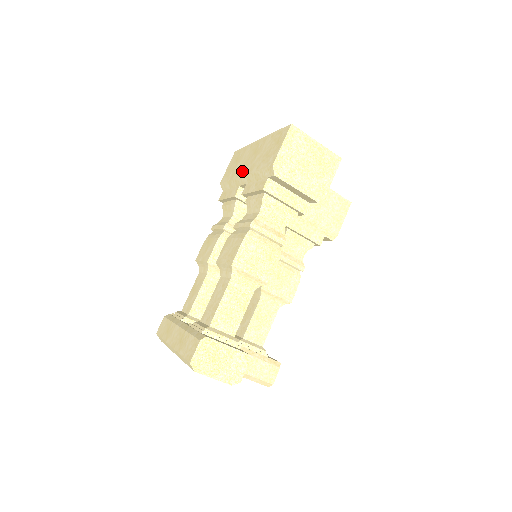
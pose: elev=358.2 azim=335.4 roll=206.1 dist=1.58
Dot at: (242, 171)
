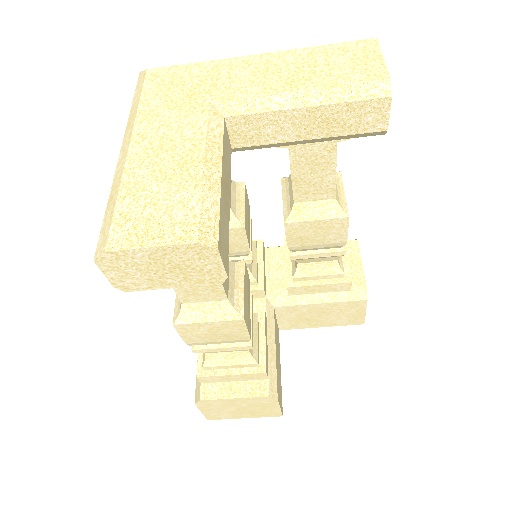
Dot at: occluded
